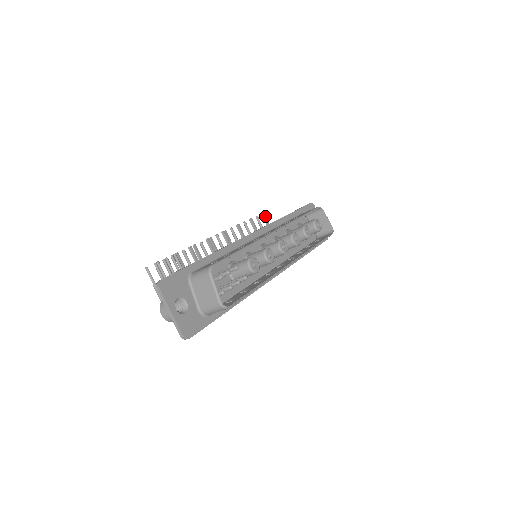
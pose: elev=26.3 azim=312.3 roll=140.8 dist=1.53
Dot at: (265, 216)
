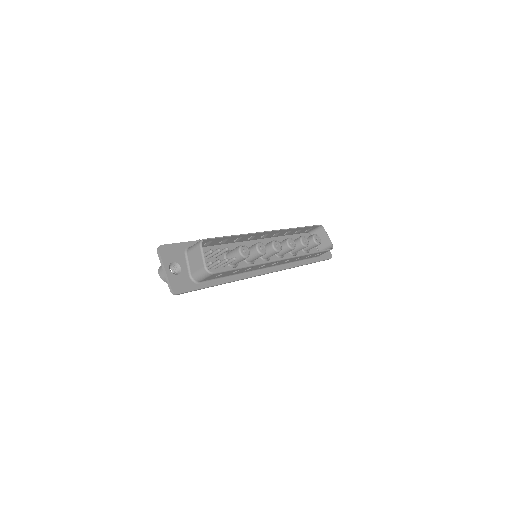
Dot at: occluded
